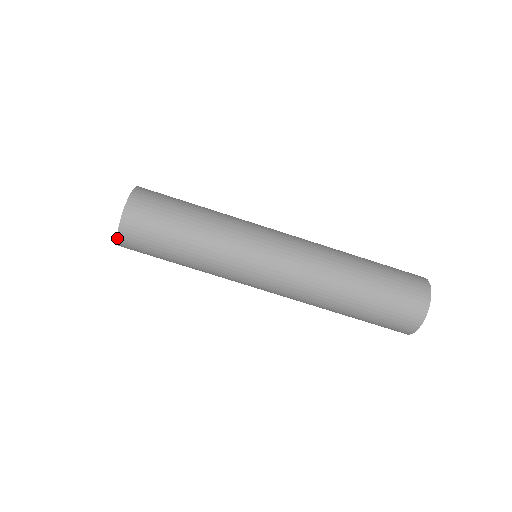
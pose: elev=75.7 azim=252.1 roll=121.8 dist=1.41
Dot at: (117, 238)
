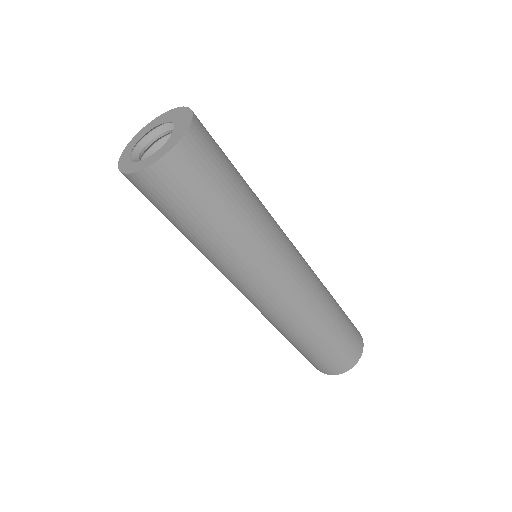
Dot at: (124, 173)
